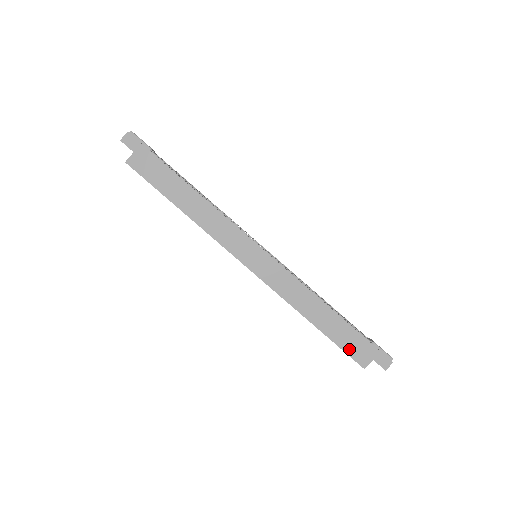
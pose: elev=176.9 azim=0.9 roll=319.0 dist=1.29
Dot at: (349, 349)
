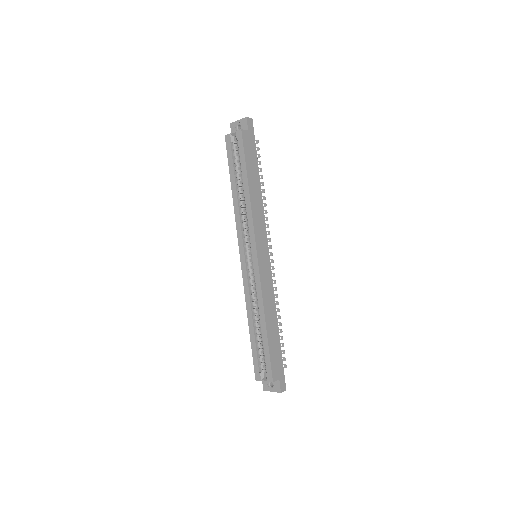
Dot at: (273, 361)
